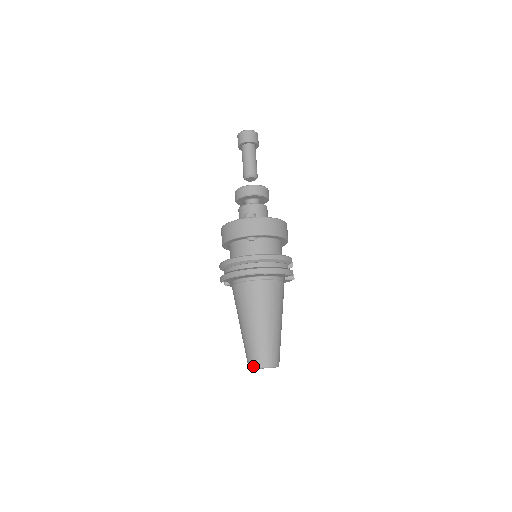
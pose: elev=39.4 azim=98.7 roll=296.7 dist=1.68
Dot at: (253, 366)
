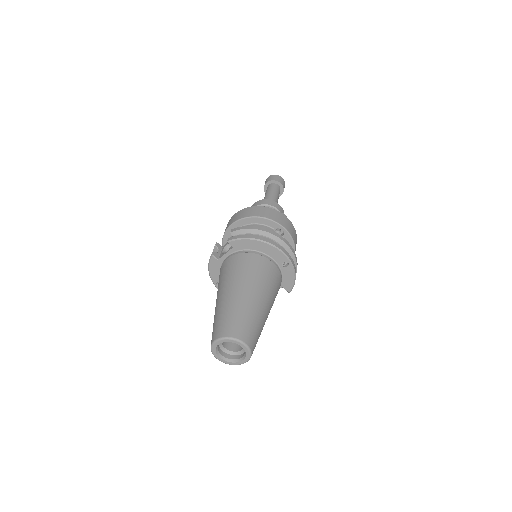
Dot at: (234, 335)
